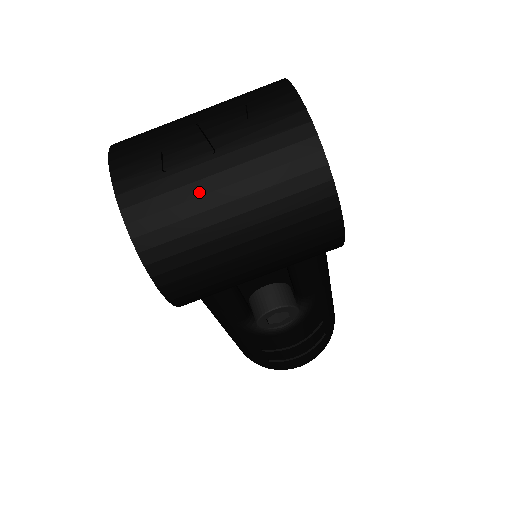
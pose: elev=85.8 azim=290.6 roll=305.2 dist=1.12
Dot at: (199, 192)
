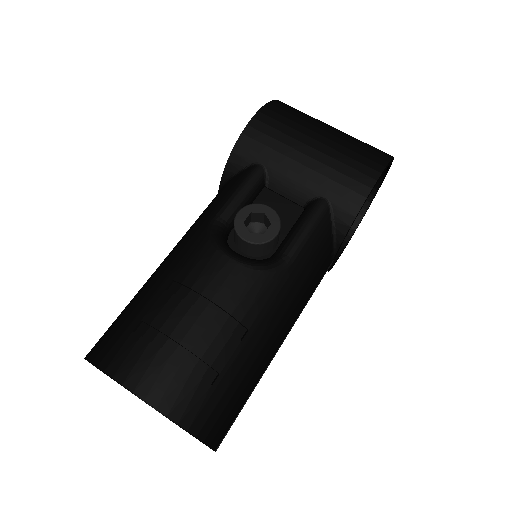
Dot at: occluded
